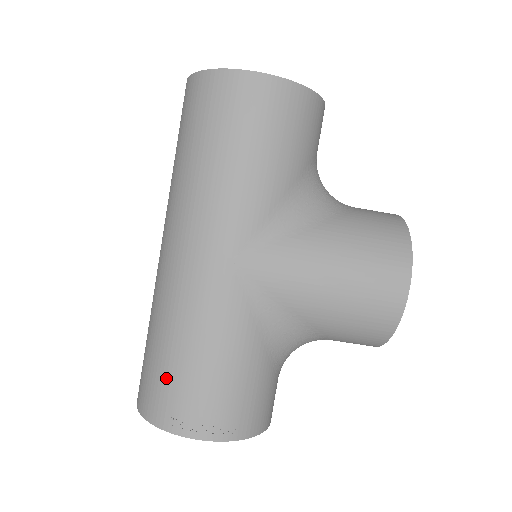
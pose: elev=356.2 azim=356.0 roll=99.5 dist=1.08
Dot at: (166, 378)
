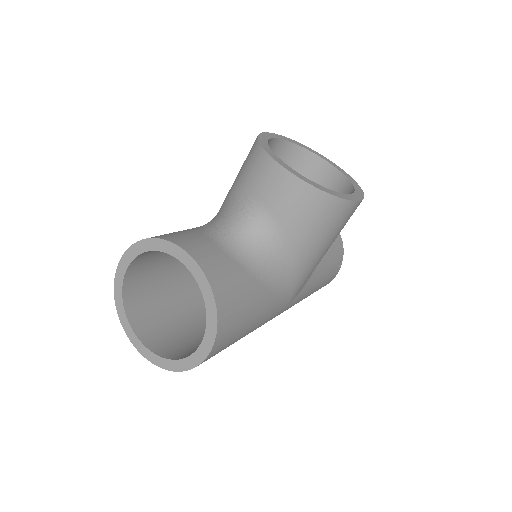
Dot at: occluded
